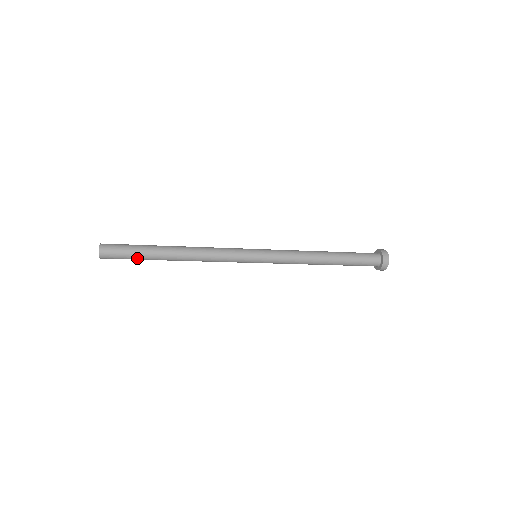
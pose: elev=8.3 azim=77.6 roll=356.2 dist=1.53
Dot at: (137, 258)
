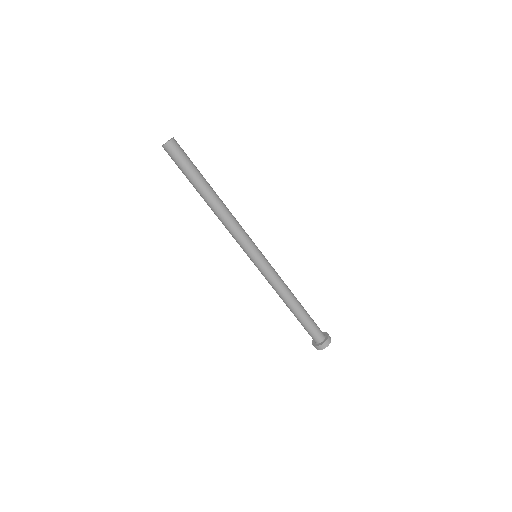
Dot at: (189, 171)
